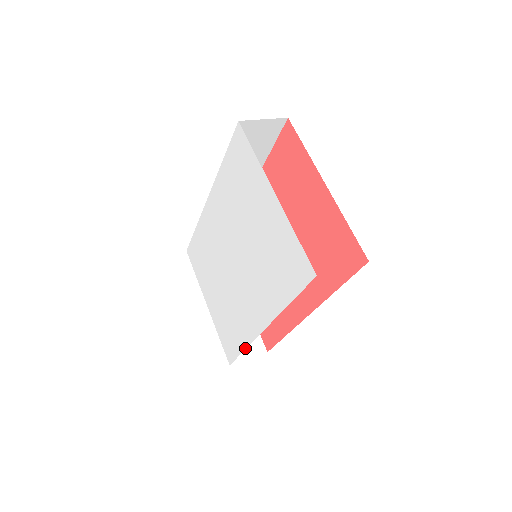
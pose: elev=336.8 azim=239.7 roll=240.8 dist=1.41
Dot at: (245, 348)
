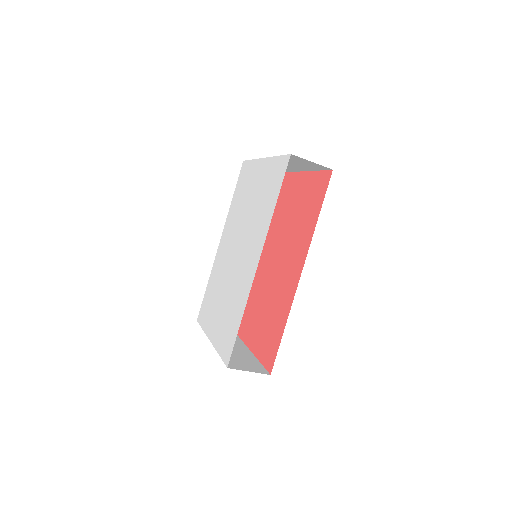
Dot at: (243, 313)
